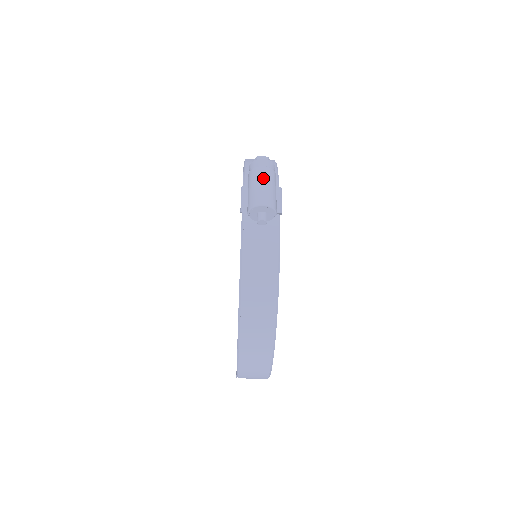
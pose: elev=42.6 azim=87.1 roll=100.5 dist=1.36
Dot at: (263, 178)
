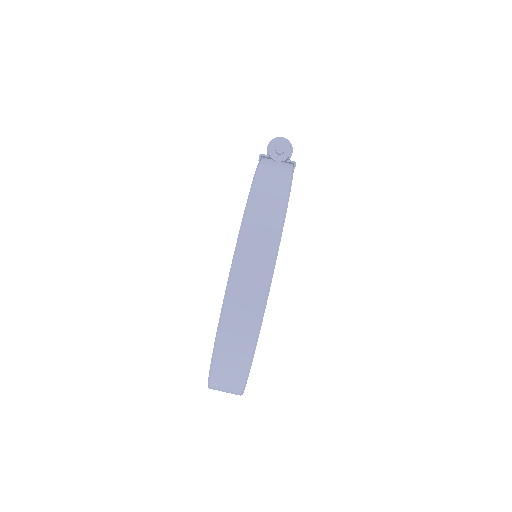
Dot at: occluded
